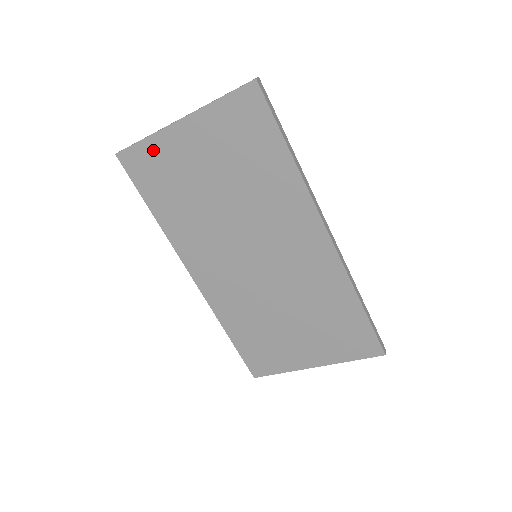
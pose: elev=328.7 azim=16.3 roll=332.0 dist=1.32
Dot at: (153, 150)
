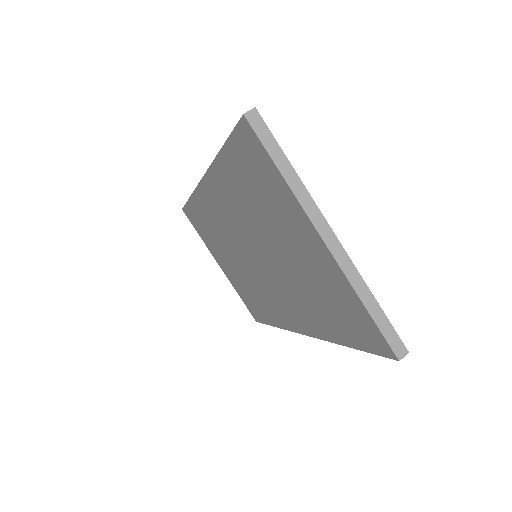
Dot at: (277, 184)
